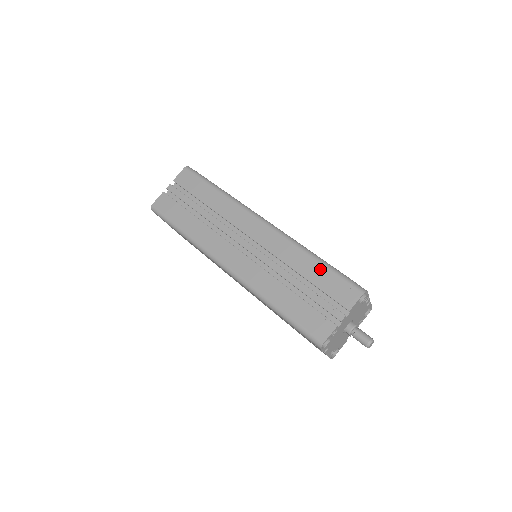
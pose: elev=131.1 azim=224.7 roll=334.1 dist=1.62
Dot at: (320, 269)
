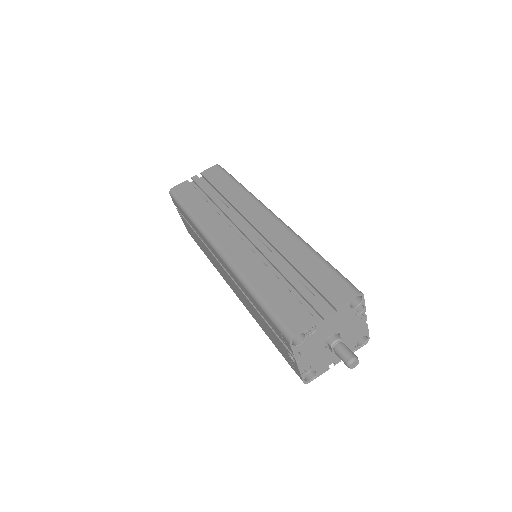
Dot at: (317, 263)
